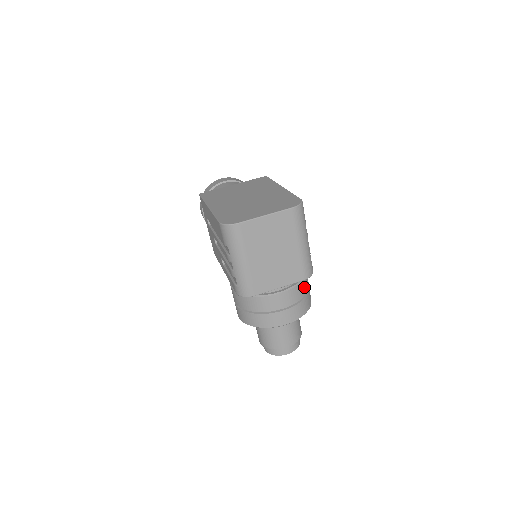
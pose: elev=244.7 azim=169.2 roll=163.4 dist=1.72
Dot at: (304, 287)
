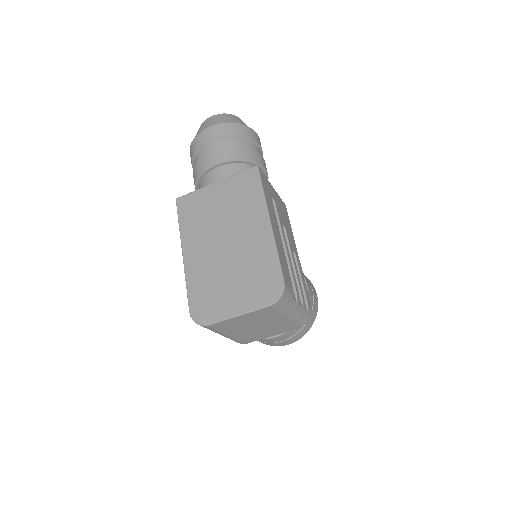
Dot at: occluded
